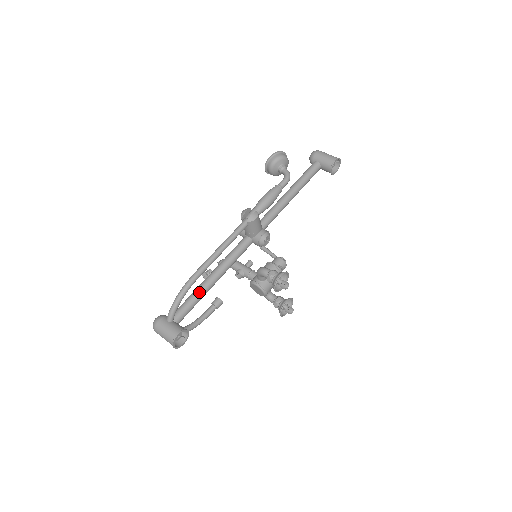
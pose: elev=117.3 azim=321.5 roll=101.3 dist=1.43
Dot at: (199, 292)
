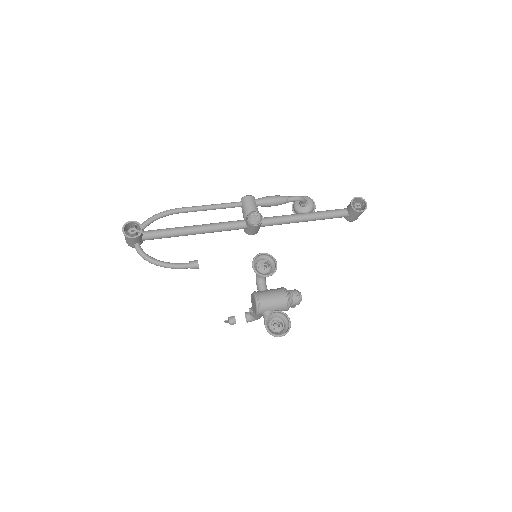
Dot at: (176, 227)
